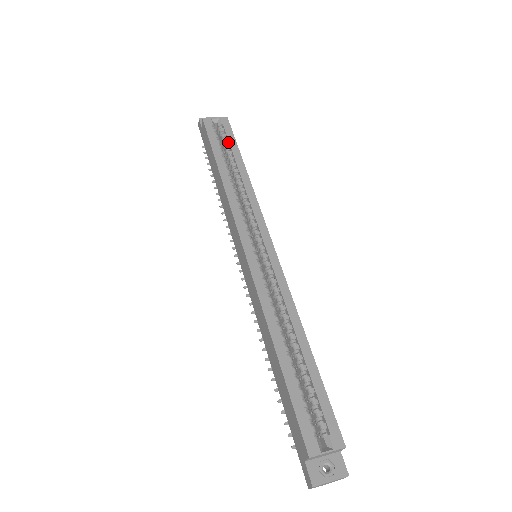
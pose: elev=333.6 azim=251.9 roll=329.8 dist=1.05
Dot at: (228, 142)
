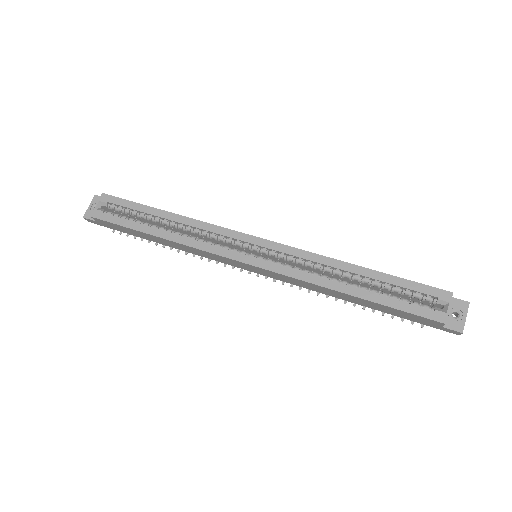
Dot at: (130, 209)
